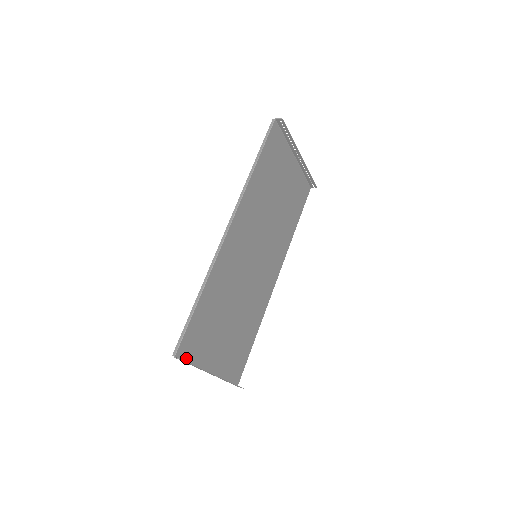
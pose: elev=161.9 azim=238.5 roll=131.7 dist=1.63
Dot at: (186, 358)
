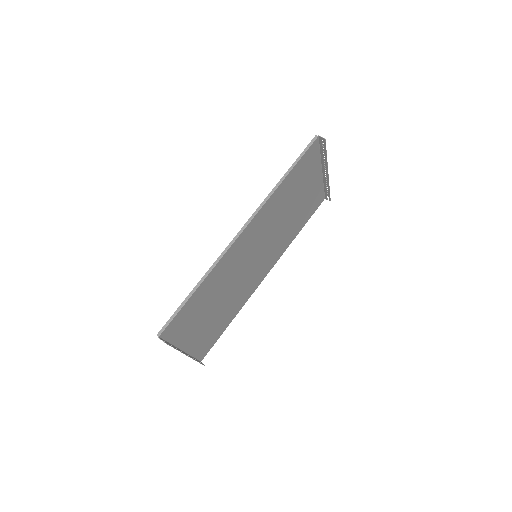
Dot at: (167, 338)
